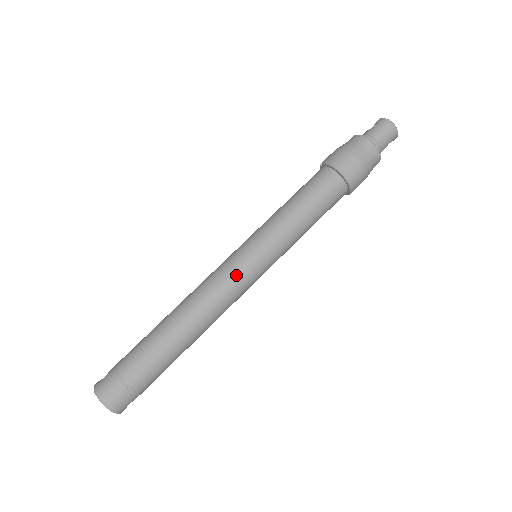
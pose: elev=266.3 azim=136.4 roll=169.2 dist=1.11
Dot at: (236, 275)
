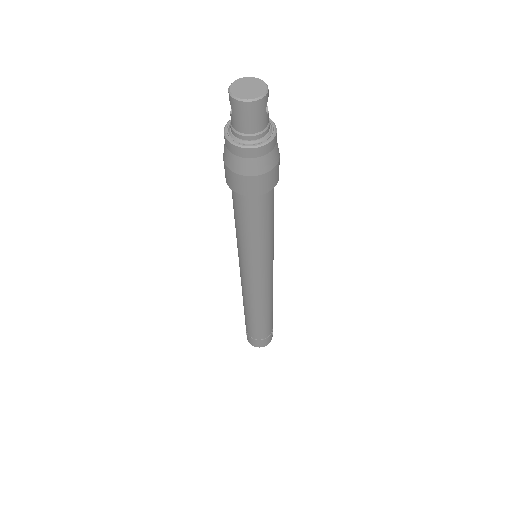
Dot at: (256, 286)
